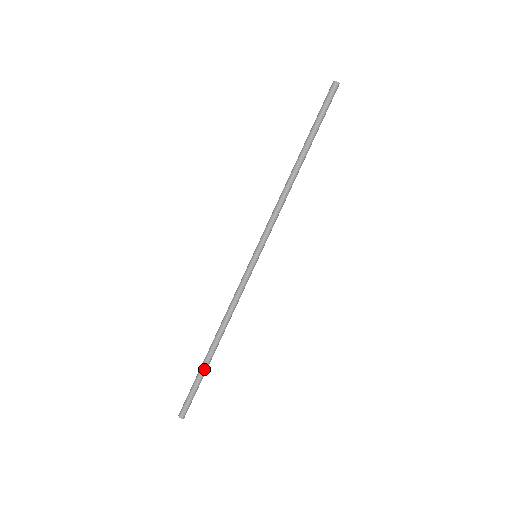
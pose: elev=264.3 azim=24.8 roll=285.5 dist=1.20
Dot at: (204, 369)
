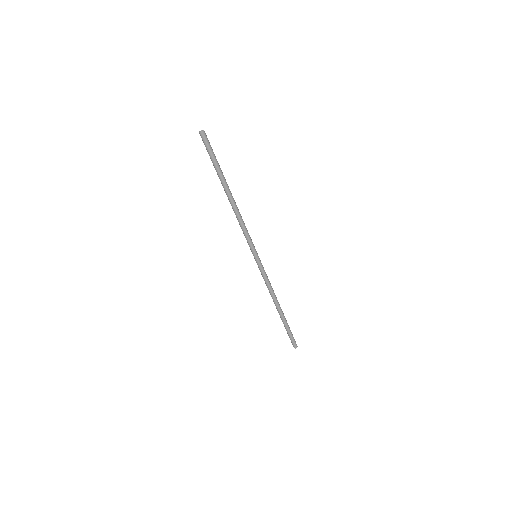
Dot at: (286, 322)
